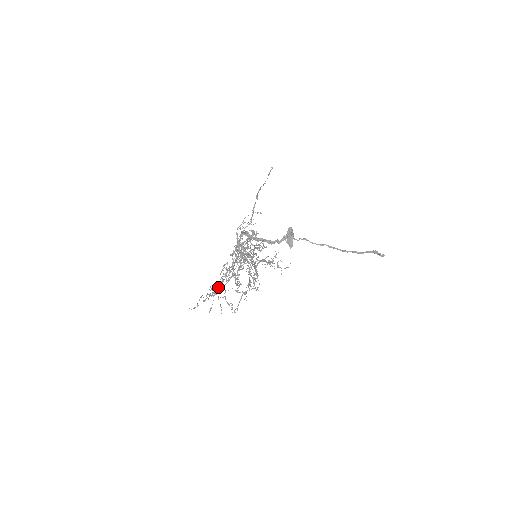
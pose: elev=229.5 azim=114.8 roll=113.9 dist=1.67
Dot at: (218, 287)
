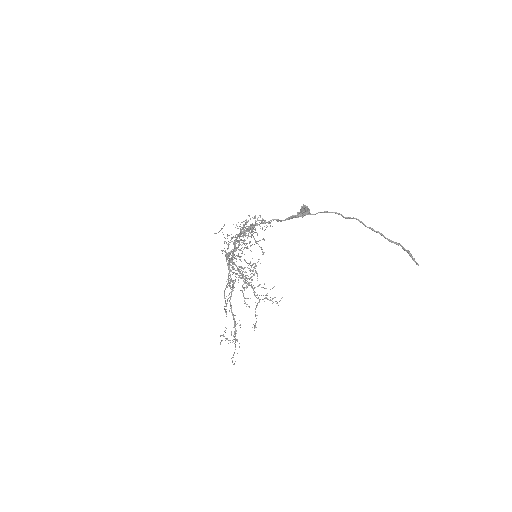
Dot at: occluded
